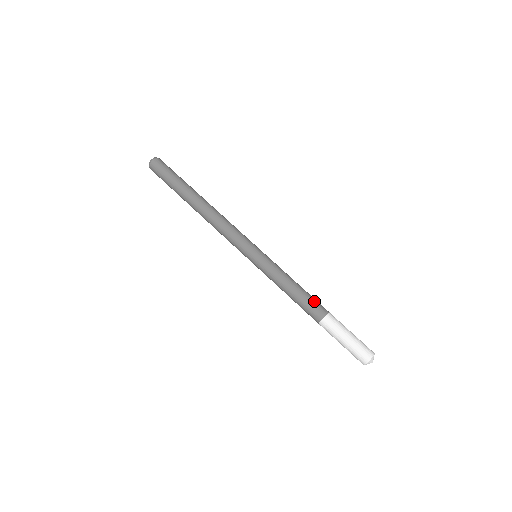
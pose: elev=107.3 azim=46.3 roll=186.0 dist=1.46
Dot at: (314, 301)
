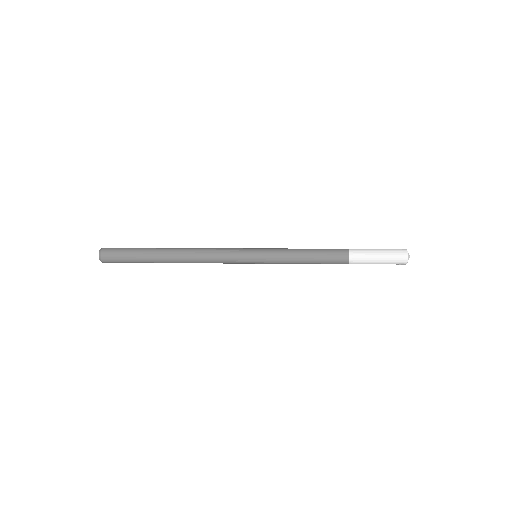
Dot at: (330, 249)
